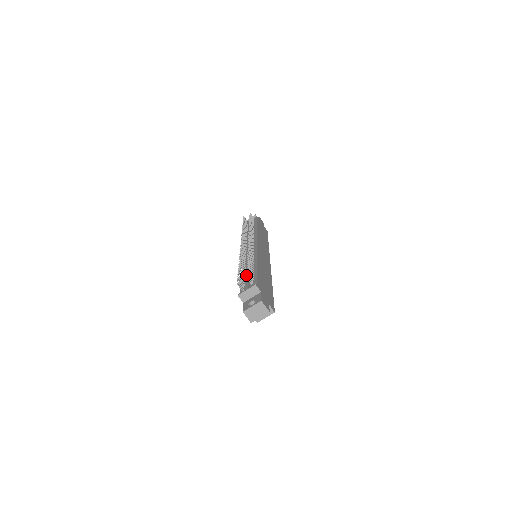
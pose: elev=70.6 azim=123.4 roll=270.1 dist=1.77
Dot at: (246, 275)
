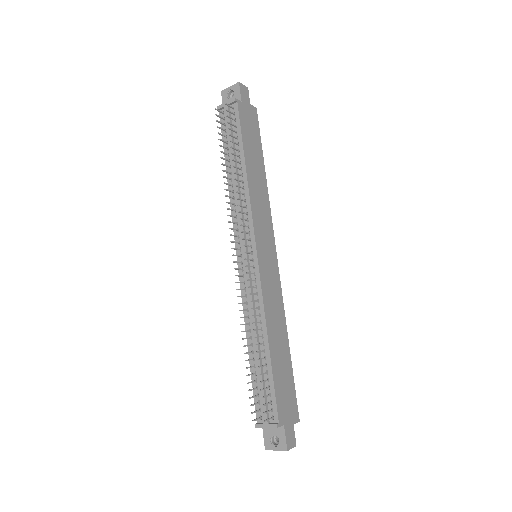
Dot at: occluded
